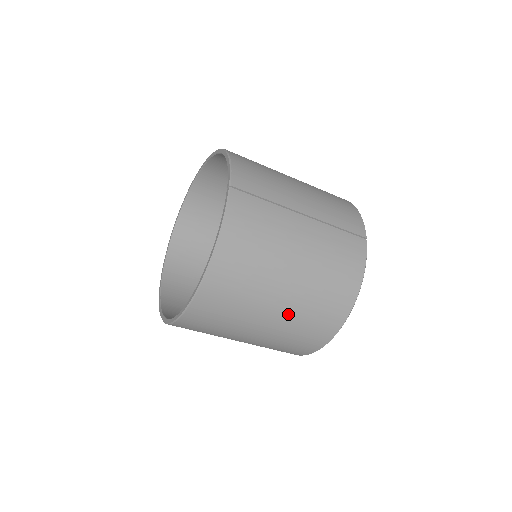
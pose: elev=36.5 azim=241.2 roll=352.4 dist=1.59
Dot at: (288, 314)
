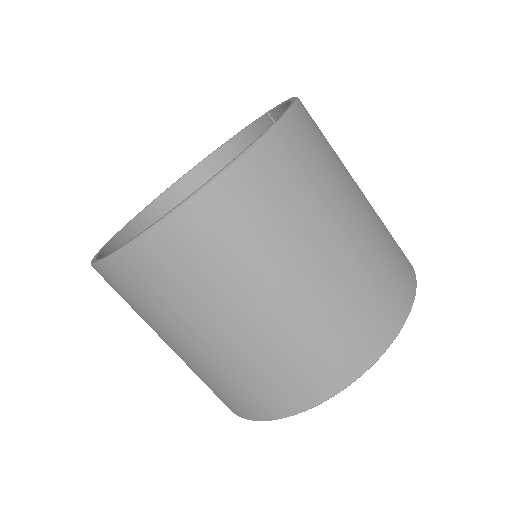
Dot at: (371, 221)
